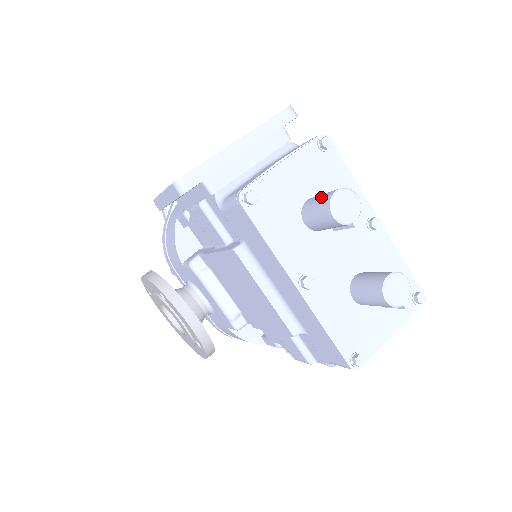
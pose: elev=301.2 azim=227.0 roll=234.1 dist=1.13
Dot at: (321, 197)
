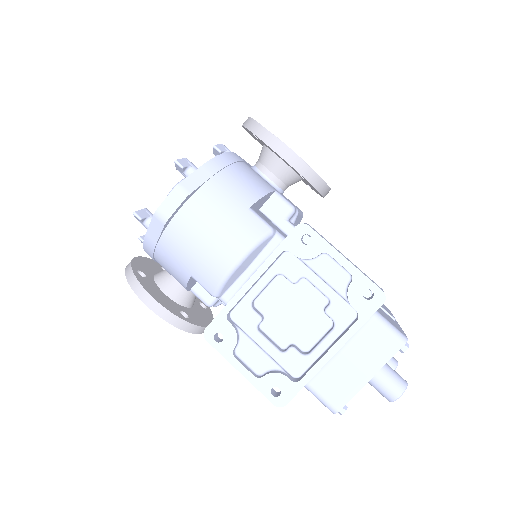
Dot at: (385, 388)
